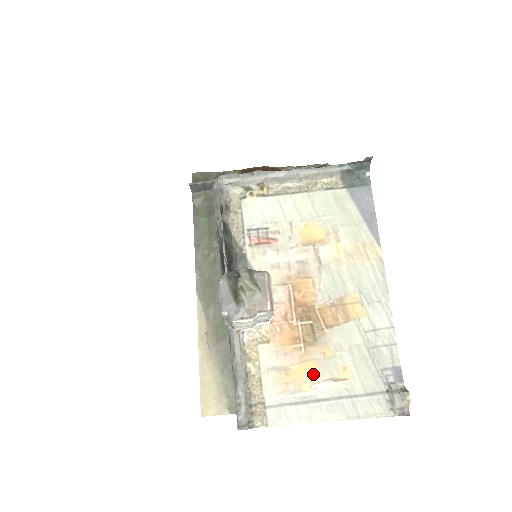
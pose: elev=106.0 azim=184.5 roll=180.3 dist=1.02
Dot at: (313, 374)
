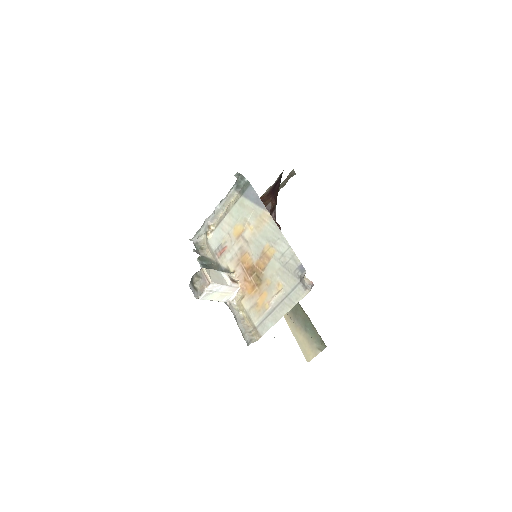
Dot at: (267, 298)
